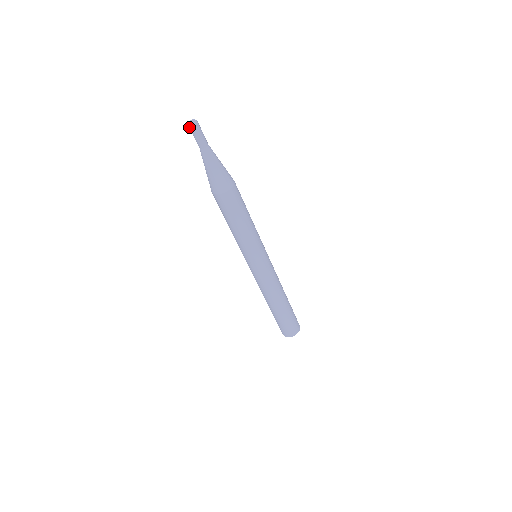
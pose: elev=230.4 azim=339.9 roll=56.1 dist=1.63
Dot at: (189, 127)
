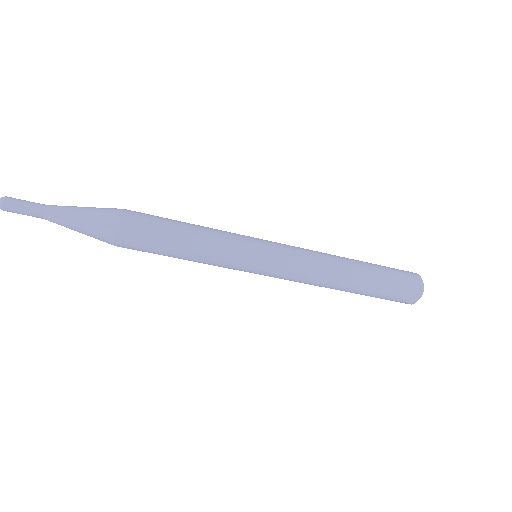
Dot at: occluded
